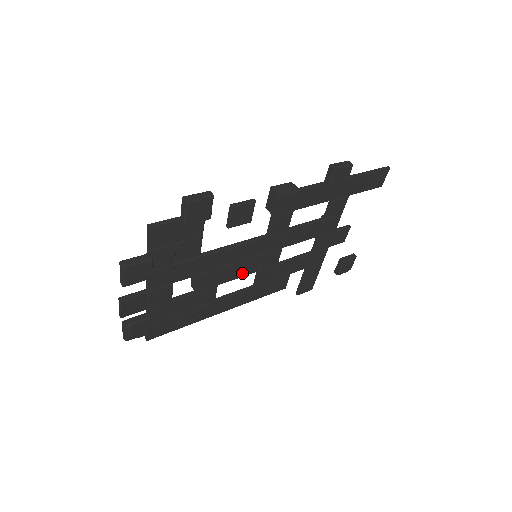
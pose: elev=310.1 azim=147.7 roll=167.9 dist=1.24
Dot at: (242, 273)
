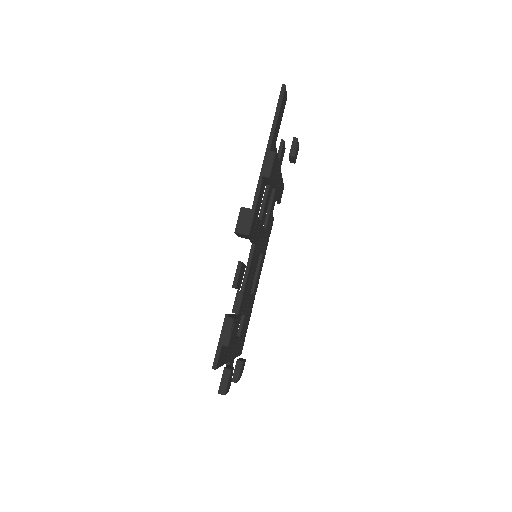
Dot at: (255, 269)
